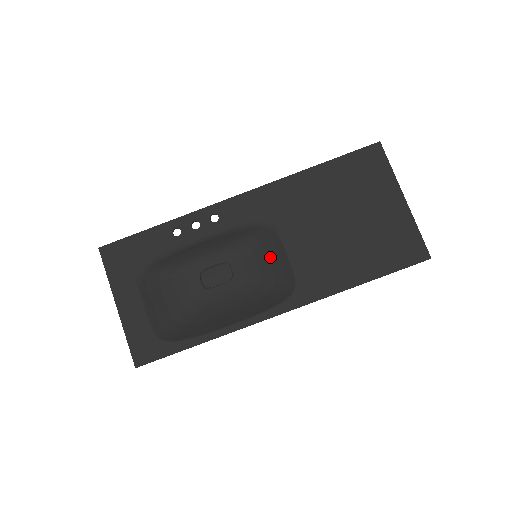
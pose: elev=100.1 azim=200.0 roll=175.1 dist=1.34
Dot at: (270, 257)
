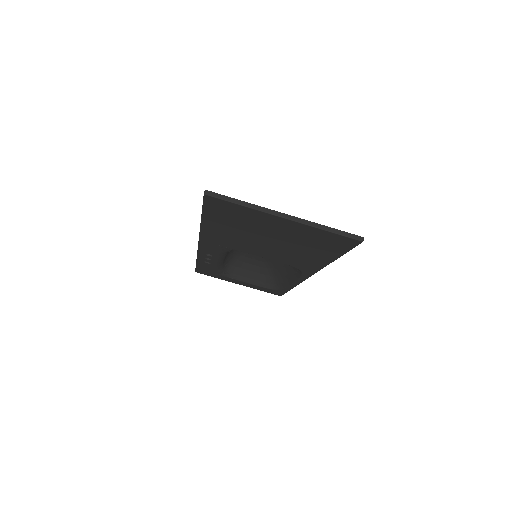
Dot at: occluded
